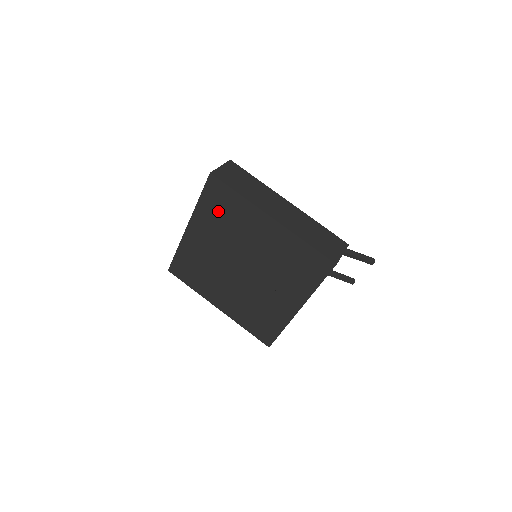
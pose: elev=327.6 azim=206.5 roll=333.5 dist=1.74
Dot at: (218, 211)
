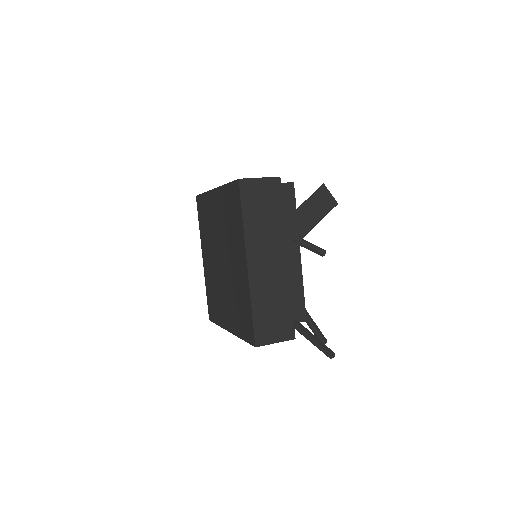
Dot at: (230, 209)
